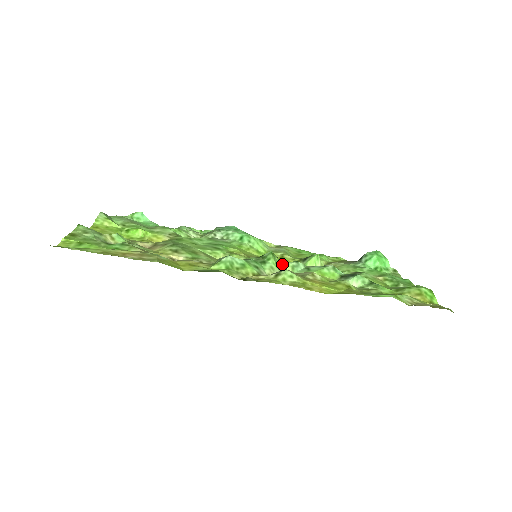
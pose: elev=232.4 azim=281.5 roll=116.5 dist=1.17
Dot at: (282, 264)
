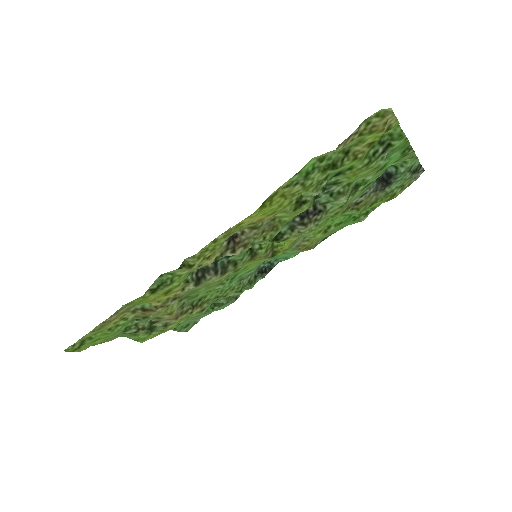
Dot at: occluded
